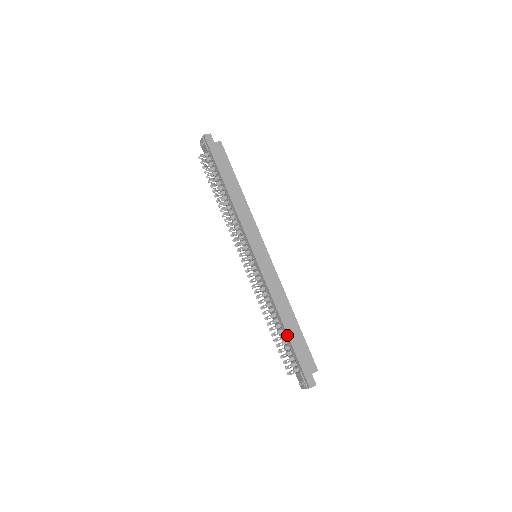
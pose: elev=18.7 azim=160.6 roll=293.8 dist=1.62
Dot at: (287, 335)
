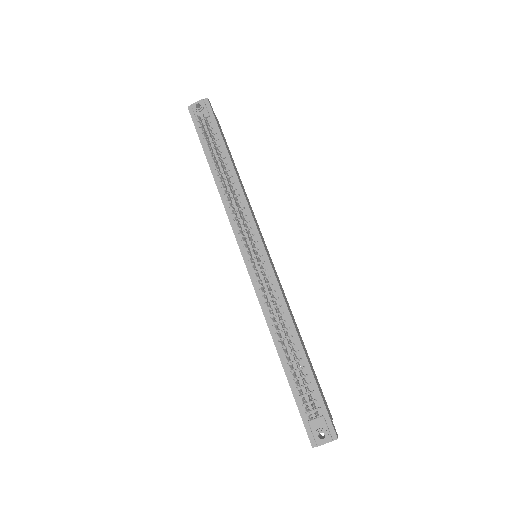
Dot at: (307, 361)
